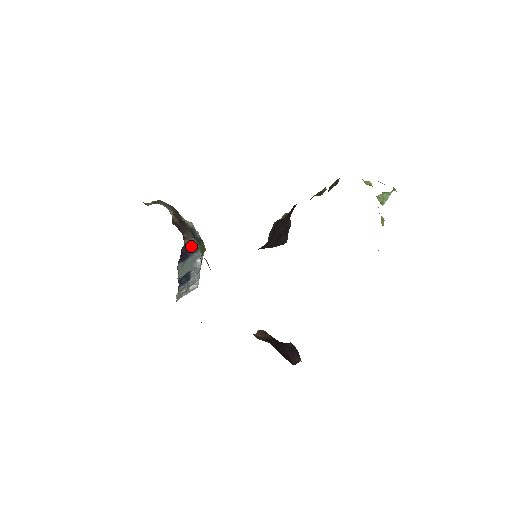
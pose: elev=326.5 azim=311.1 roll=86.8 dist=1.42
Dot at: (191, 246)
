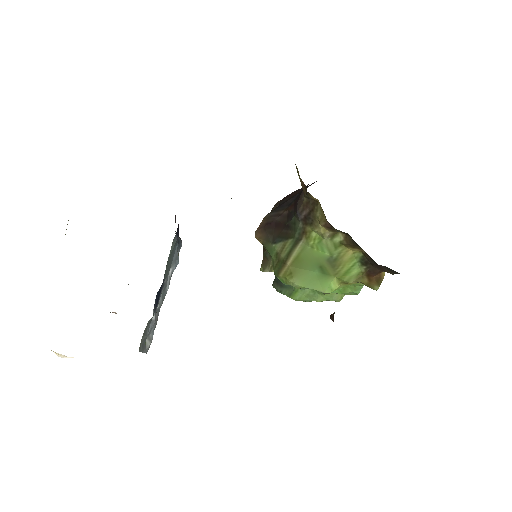
Dot at: occluded
